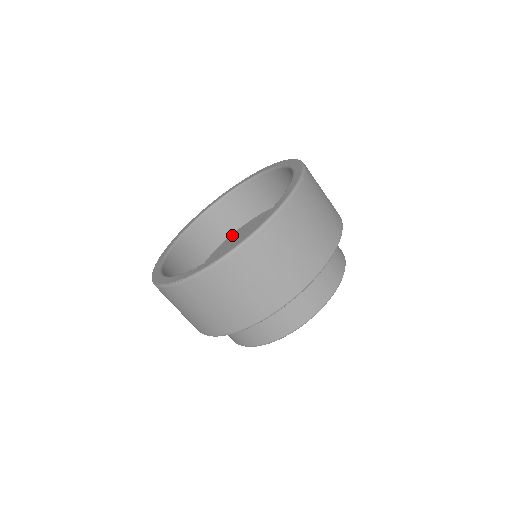
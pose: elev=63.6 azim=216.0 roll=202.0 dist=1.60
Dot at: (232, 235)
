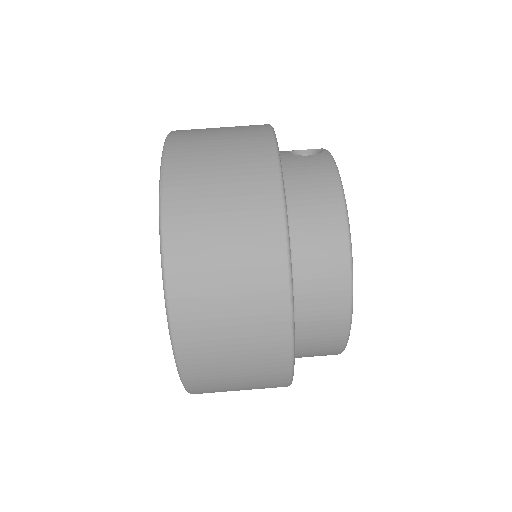
Dot at: occluded
